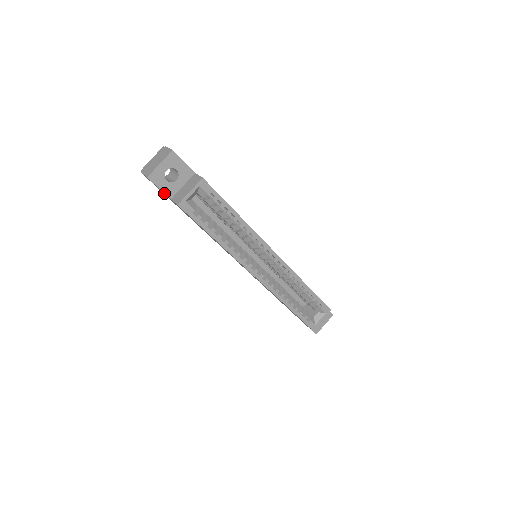
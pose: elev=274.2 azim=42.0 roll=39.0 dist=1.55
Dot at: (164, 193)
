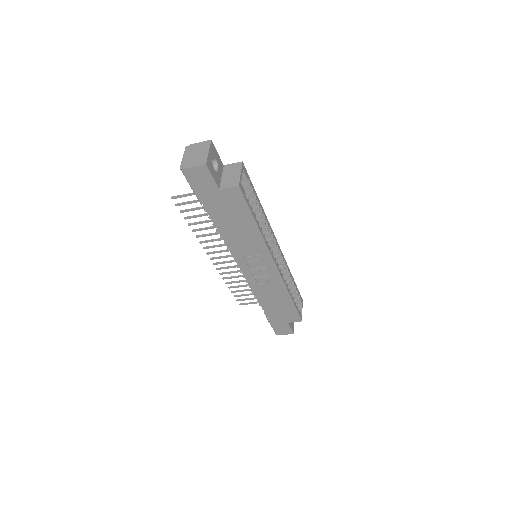
Dot at: (215, 182)
